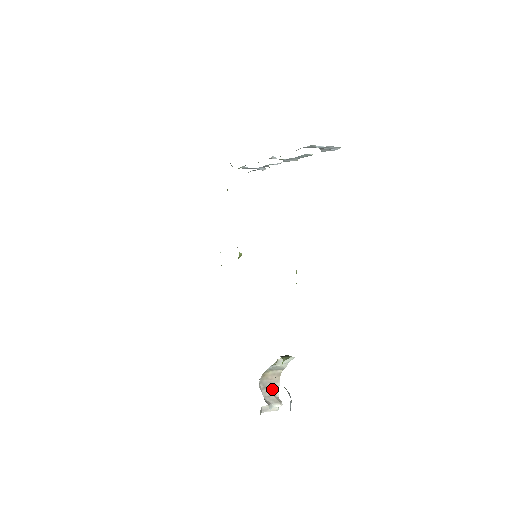
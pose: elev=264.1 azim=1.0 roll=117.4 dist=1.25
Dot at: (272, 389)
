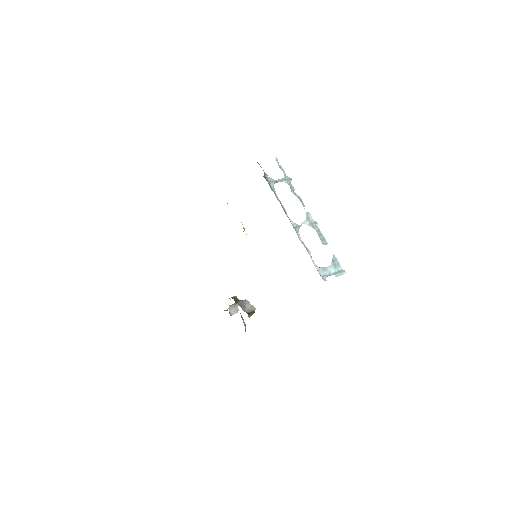
Dot at: (235, 305)
